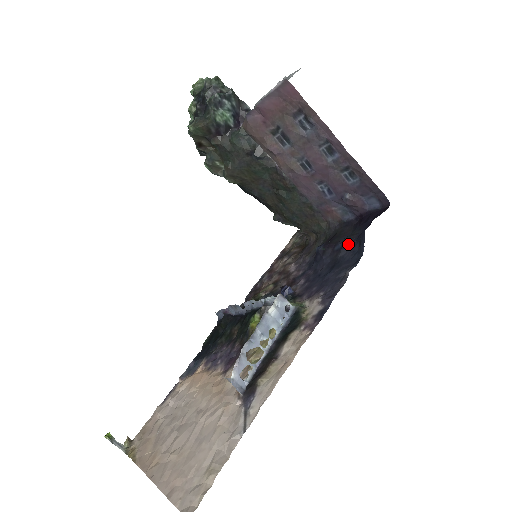
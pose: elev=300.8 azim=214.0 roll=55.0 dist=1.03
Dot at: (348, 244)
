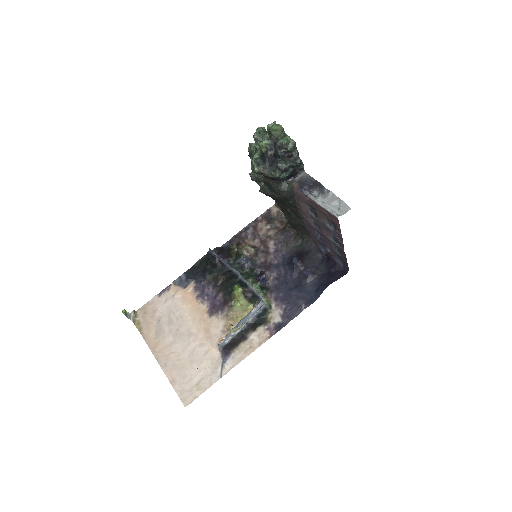
Dot at: (313, 278)
